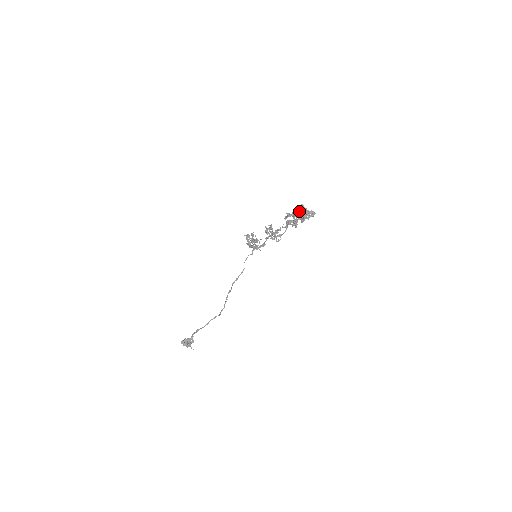
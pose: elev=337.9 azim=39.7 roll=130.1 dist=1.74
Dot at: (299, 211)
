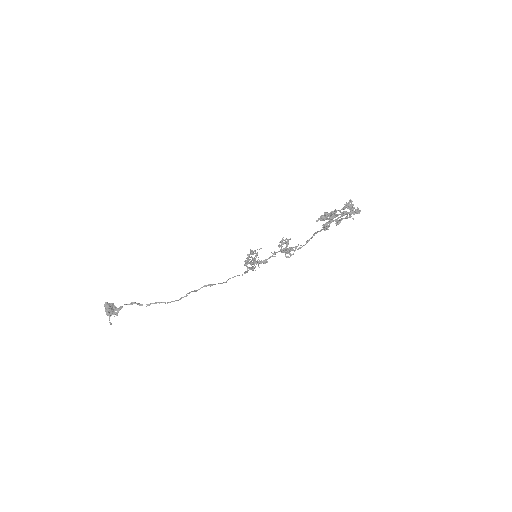
Dot at: occluded
